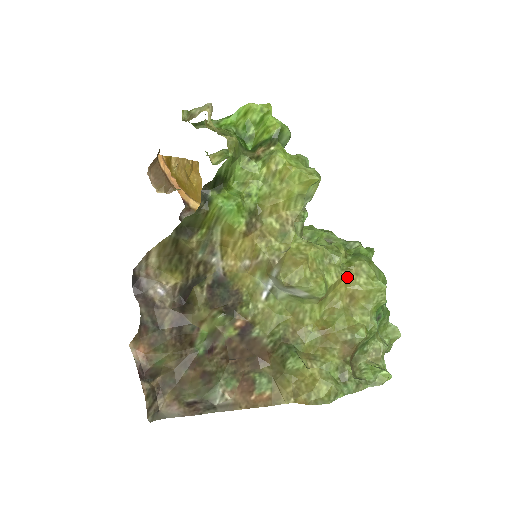
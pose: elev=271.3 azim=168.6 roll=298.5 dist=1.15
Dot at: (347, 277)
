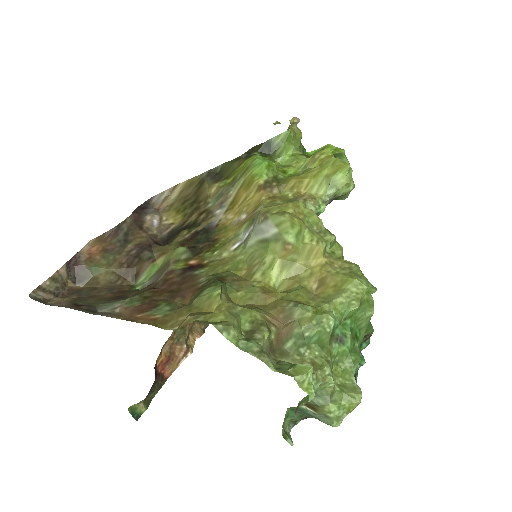
Dot at: (328, 260)
